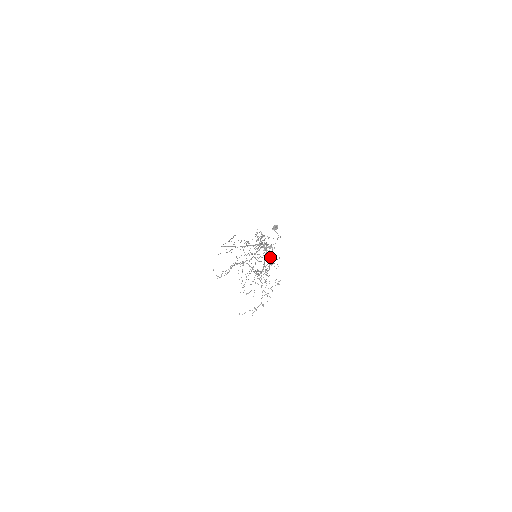
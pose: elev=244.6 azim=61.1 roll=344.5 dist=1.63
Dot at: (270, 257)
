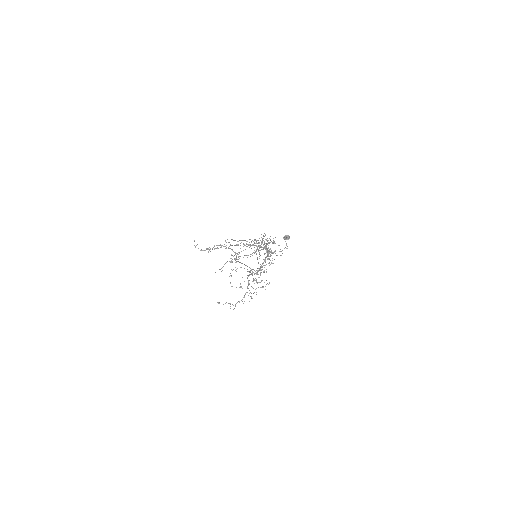
Dot at: occluded
